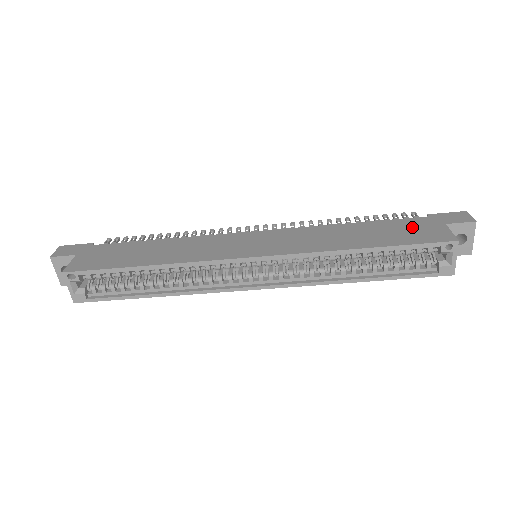
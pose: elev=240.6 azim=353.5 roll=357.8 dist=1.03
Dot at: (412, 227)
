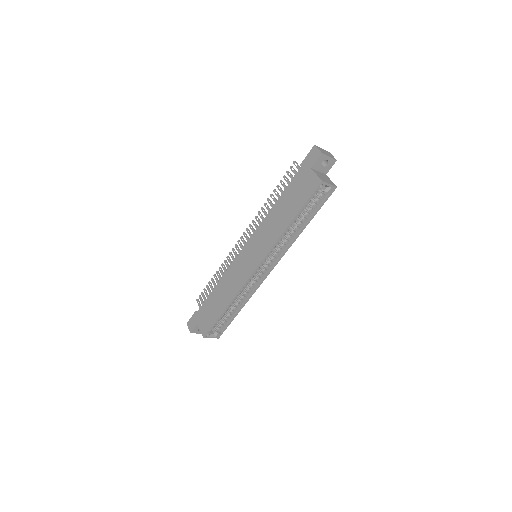
Dot at: (299, 185)
